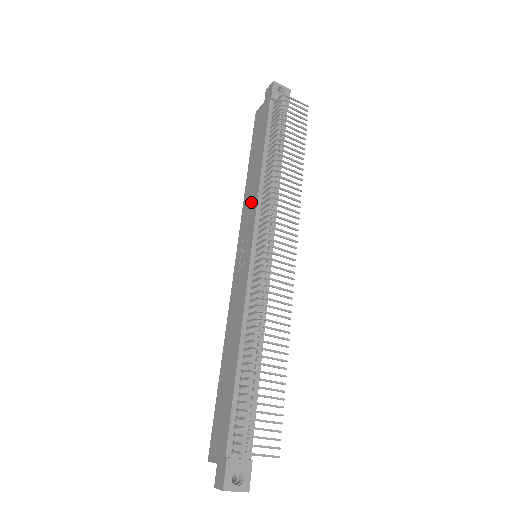
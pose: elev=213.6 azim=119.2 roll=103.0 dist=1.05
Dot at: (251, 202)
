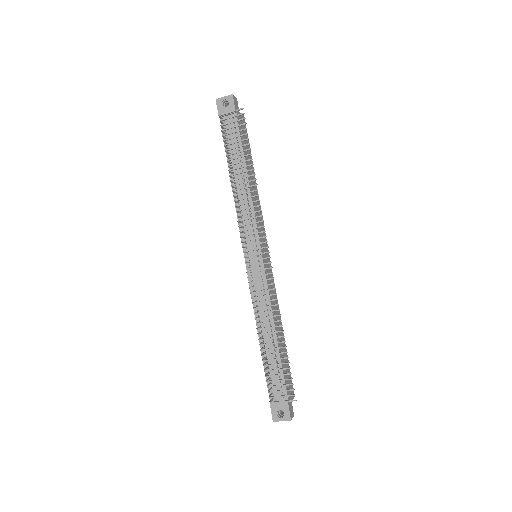
Dot at: occluded
